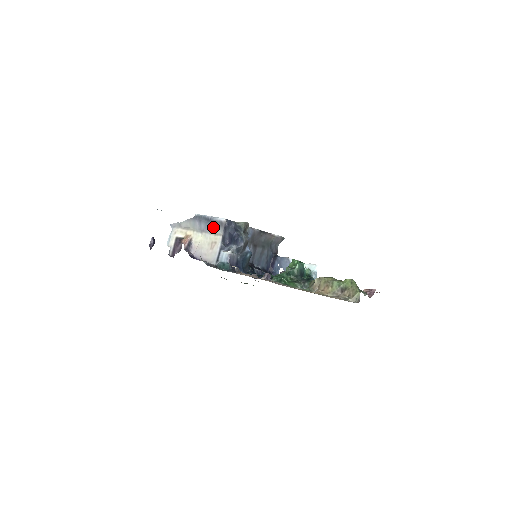
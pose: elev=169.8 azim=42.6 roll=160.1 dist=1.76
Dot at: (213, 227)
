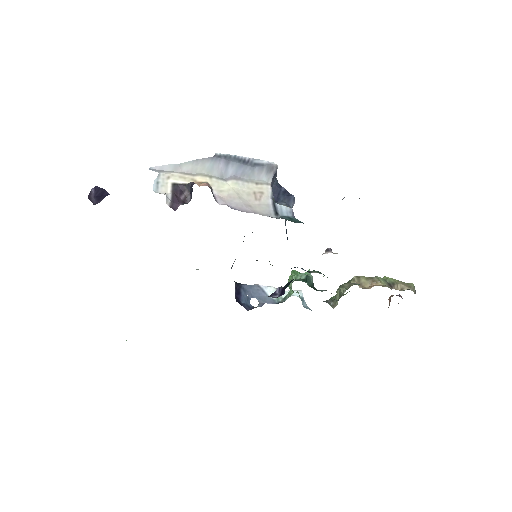
Dot at: (253, 172)
